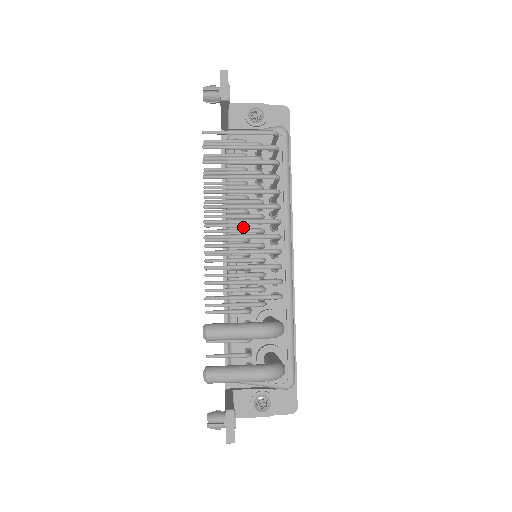
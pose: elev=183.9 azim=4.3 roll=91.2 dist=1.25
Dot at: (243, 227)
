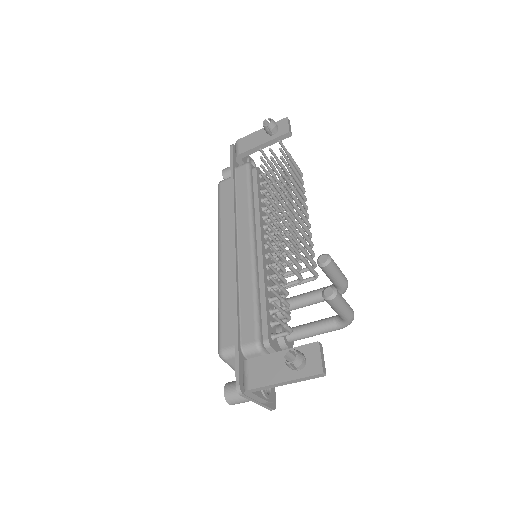
Dot at: (280, 220)
